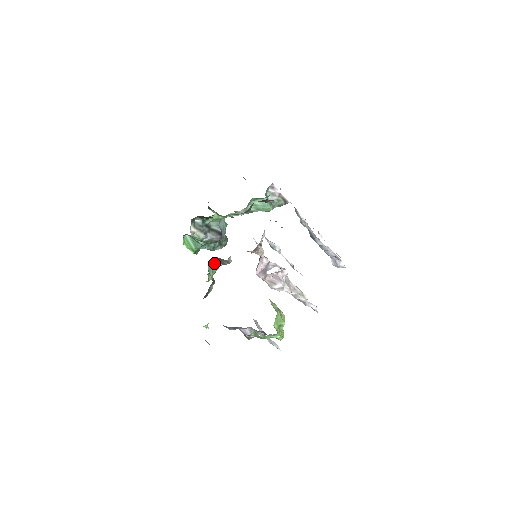
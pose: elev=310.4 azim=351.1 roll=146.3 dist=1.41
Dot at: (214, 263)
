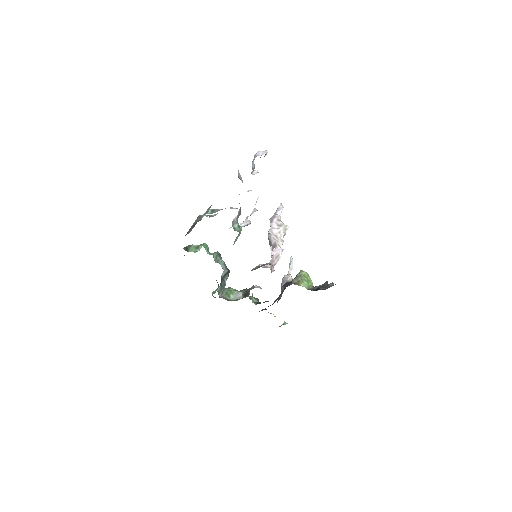
Dot at: (251, 296)
